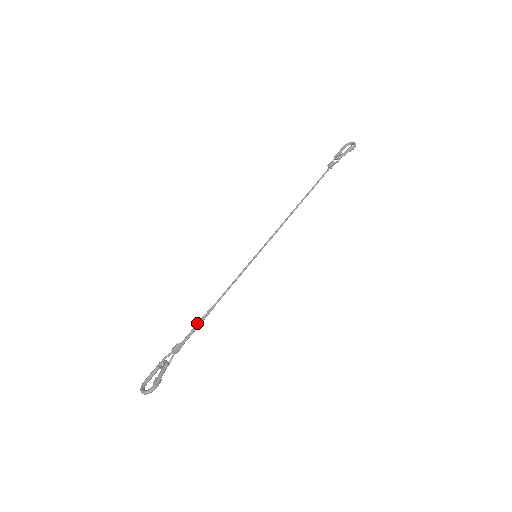
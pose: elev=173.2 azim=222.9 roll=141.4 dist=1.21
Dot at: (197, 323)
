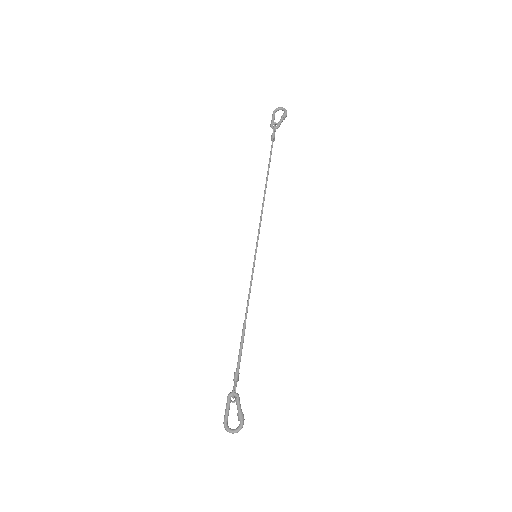
Dot at: (241, 344)
